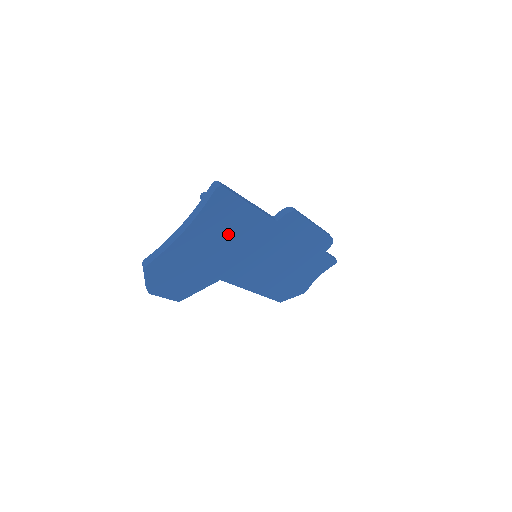
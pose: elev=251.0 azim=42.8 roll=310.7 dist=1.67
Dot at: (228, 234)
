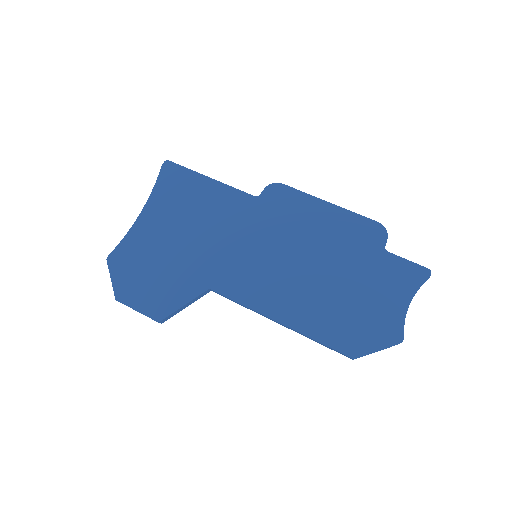
Dot at: (196, 216)
